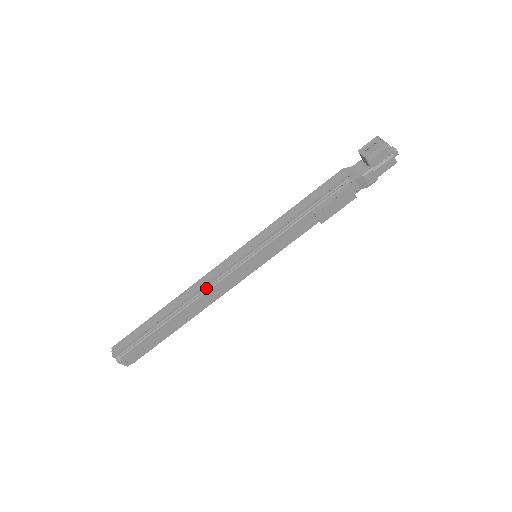
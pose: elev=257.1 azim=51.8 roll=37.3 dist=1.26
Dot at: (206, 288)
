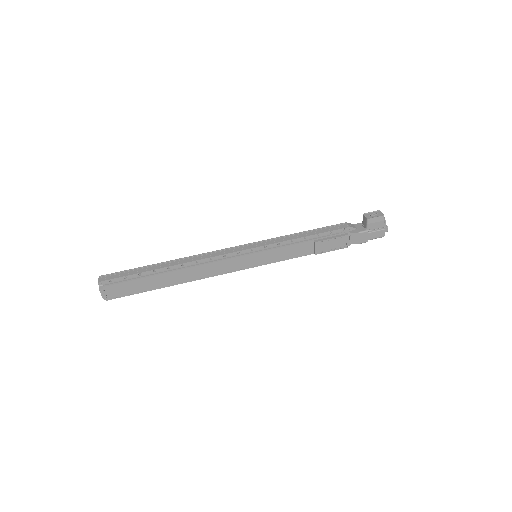
Dot at: (207, 261)
